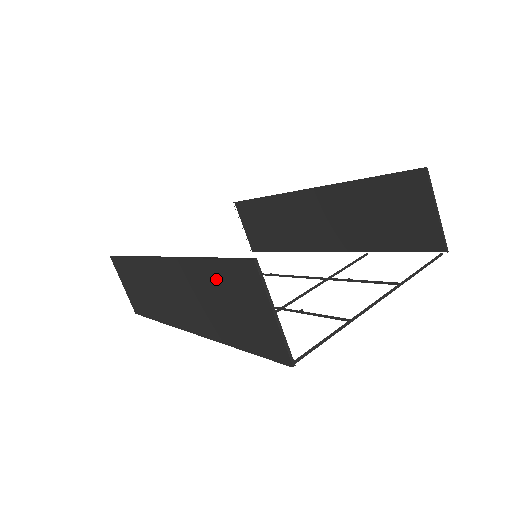
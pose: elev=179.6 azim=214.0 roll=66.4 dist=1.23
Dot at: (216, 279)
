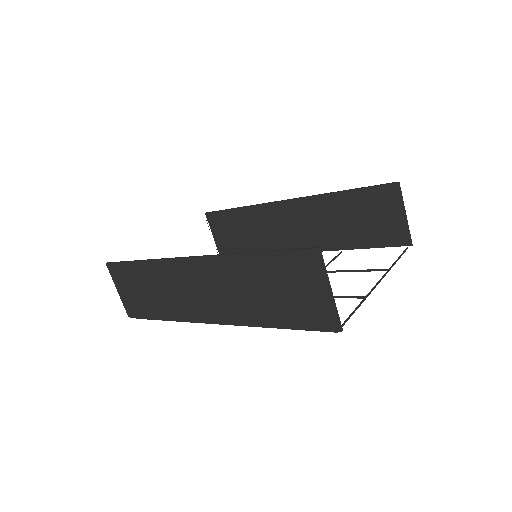
Dot at: (266, 269)
